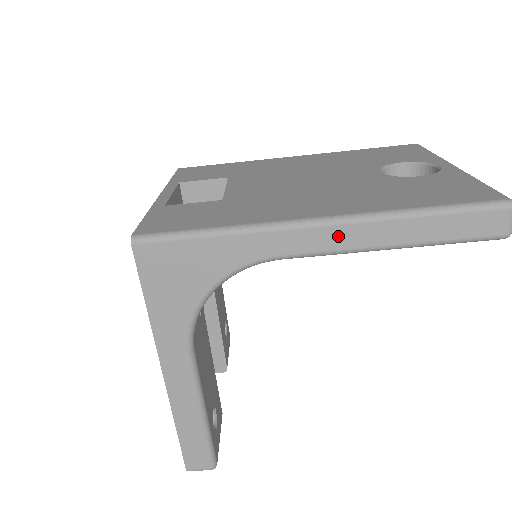
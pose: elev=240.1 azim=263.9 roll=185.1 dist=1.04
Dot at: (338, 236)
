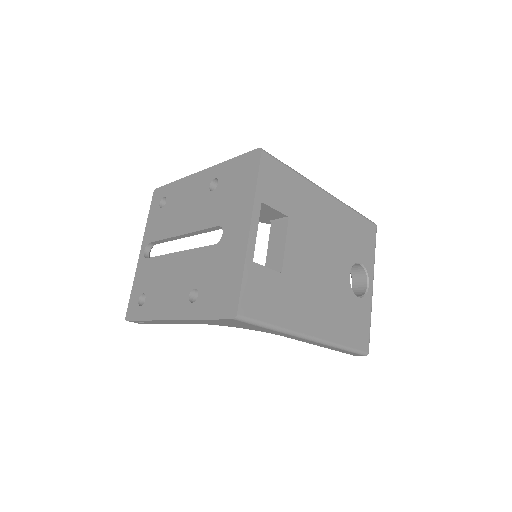
Dot at: (311, 342)
